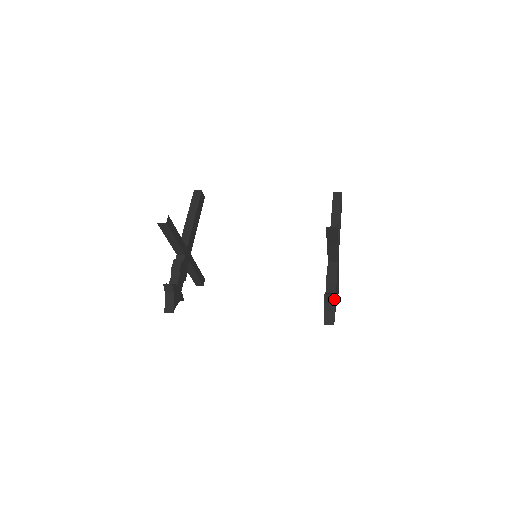
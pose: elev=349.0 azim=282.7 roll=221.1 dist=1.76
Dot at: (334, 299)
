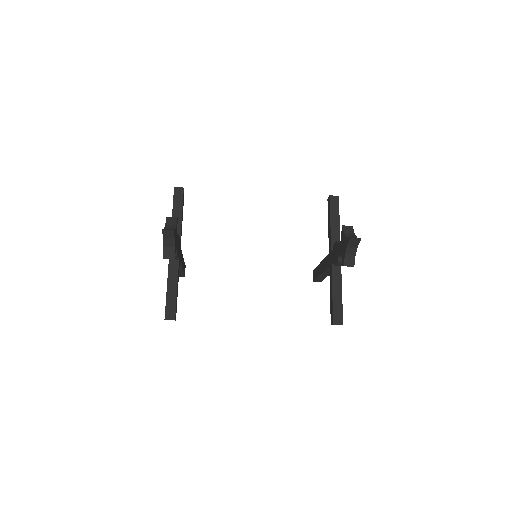
Dot at: (352, 230)
